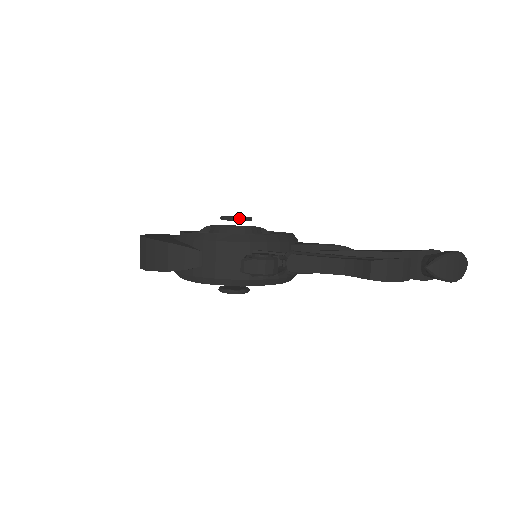
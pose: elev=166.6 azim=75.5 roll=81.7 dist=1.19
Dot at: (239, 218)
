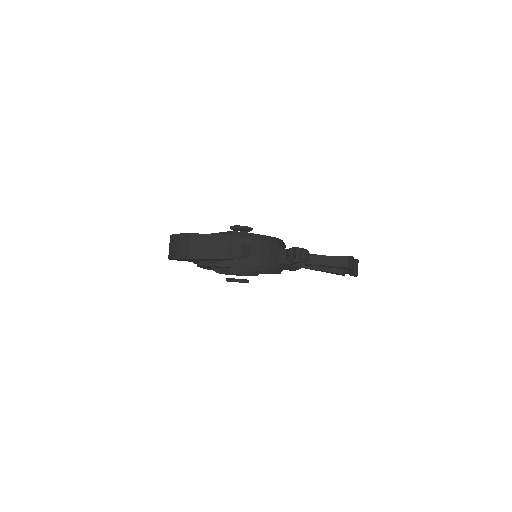
Dot at: (250, 228)
